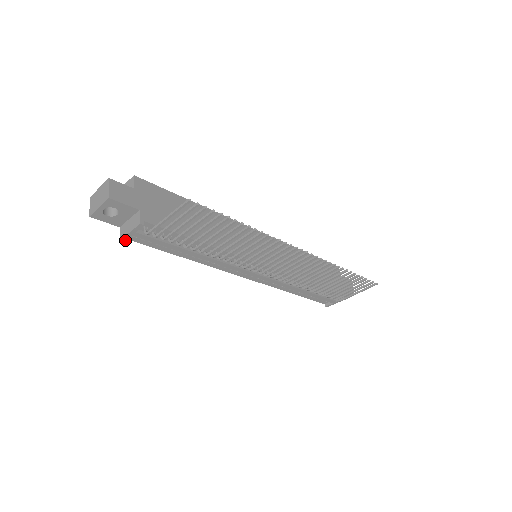
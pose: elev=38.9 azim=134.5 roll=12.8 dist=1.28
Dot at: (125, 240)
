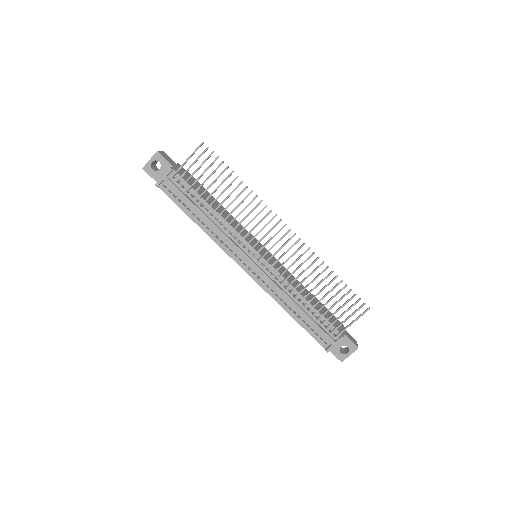
Dot at: (158, 185)
